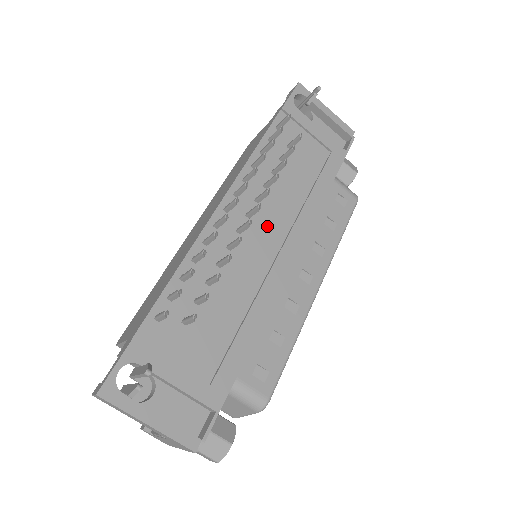
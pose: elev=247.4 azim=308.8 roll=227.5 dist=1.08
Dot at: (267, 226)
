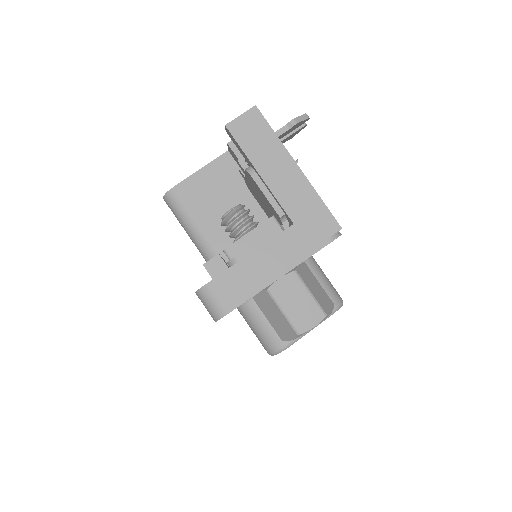
Dot at: occluded
